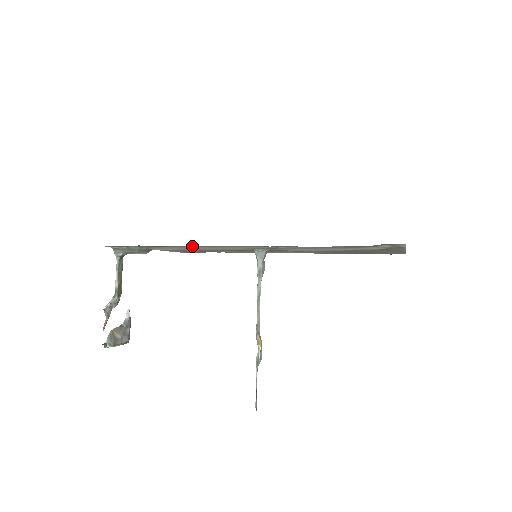
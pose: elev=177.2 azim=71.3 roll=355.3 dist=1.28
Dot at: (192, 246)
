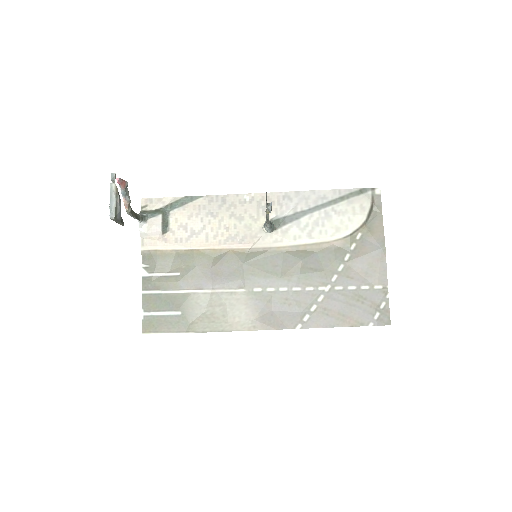
Dot at: (221, 199)
